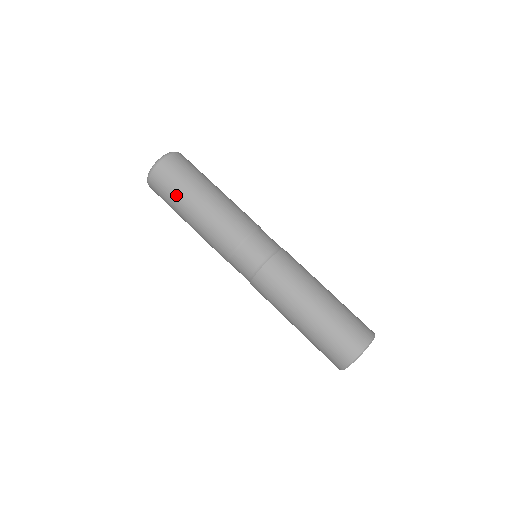
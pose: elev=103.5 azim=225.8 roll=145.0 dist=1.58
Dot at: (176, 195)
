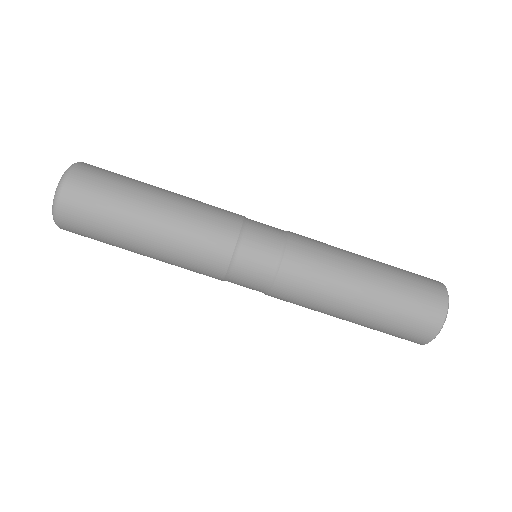
Dot at: (112, 245)
